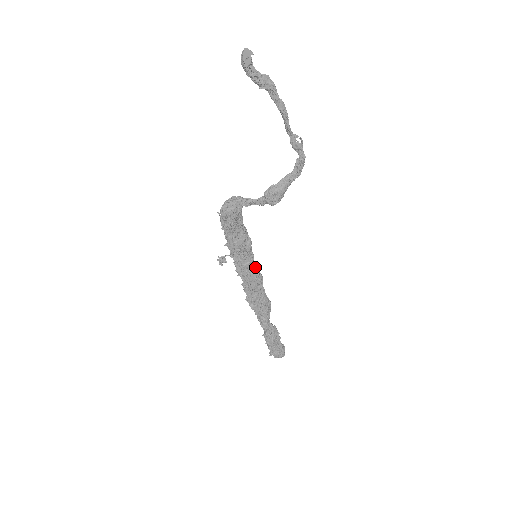
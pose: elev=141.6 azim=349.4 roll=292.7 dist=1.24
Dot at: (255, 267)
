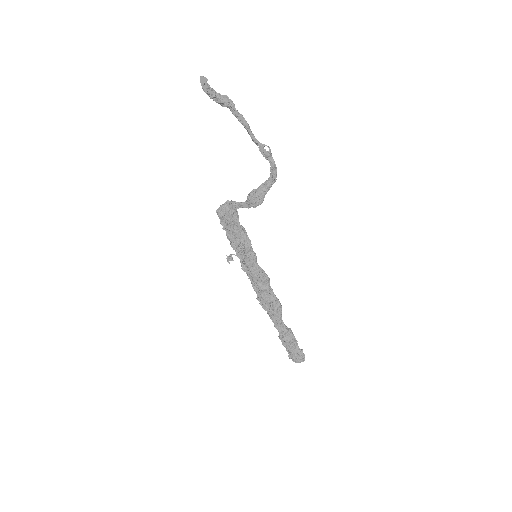
Dot at: (259, 267)
